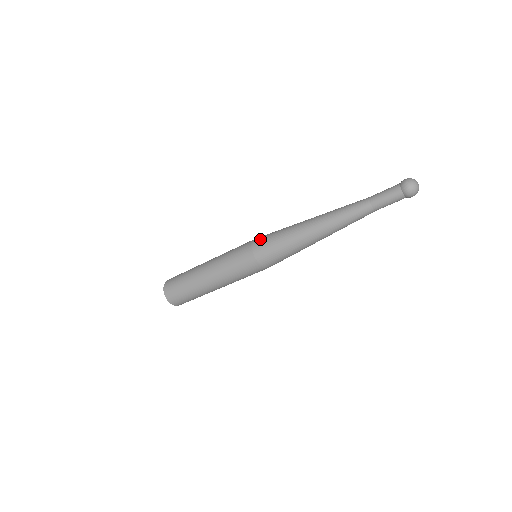
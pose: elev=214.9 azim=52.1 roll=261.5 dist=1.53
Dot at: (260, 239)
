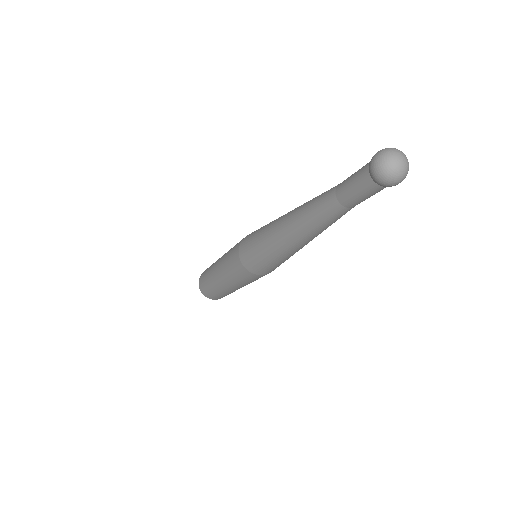
Dot at: (245, 241)
